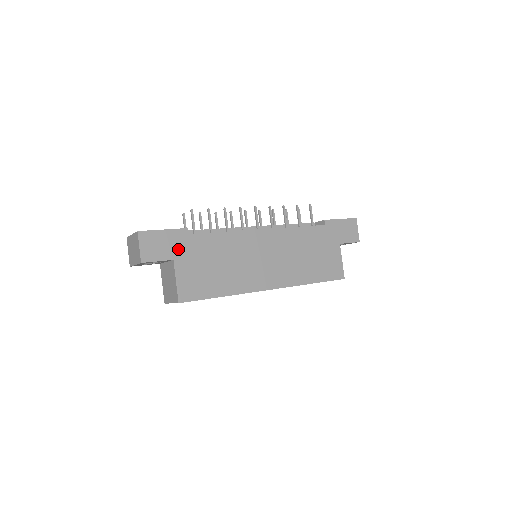
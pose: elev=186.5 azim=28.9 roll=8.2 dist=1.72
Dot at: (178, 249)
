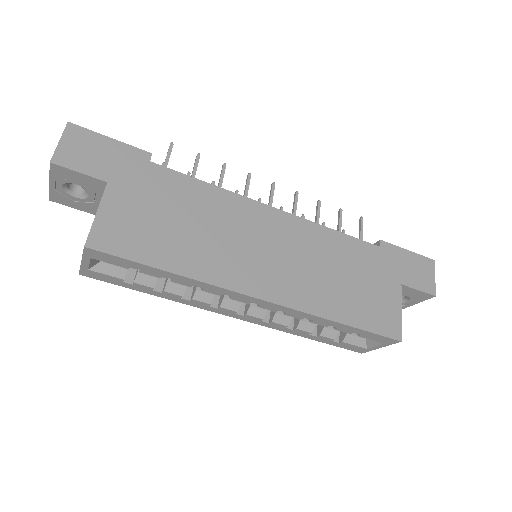
Dot at: (123, 172)
